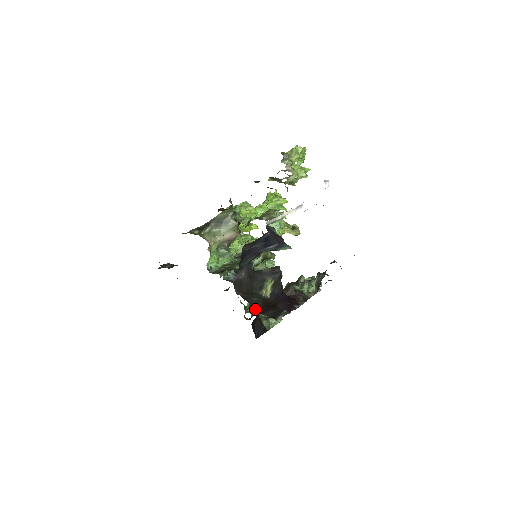
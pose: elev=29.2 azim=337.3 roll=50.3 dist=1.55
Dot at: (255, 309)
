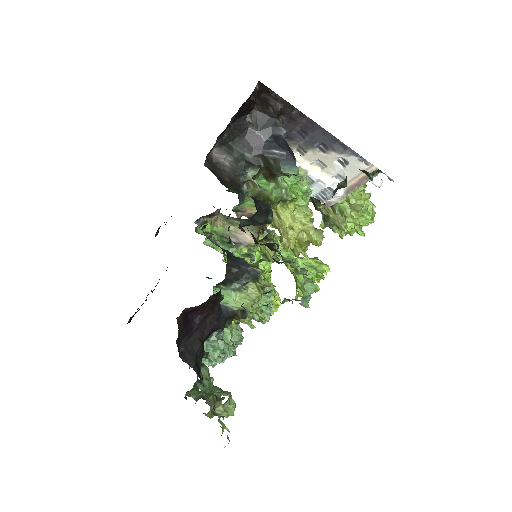
Dot at: occluded
